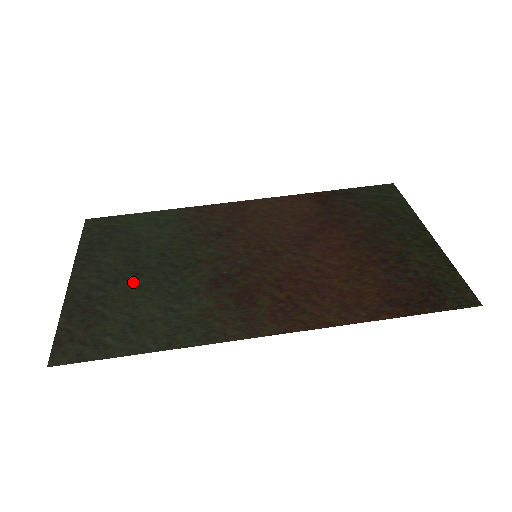
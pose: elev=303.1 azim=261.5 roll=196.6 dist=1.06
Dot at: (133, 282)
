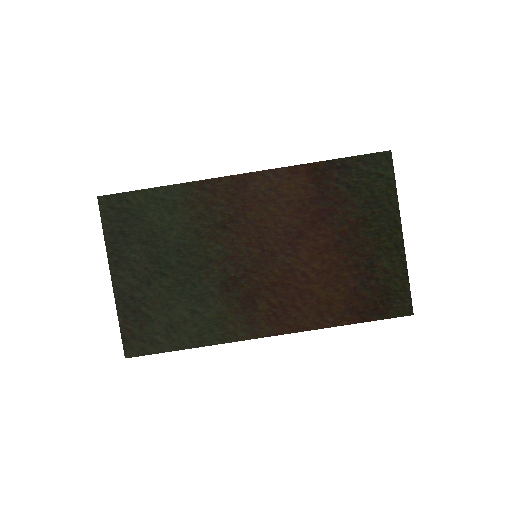
Dot at: (162, 283)
